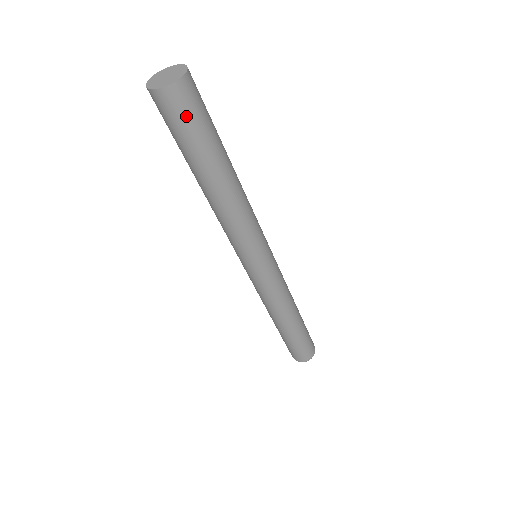
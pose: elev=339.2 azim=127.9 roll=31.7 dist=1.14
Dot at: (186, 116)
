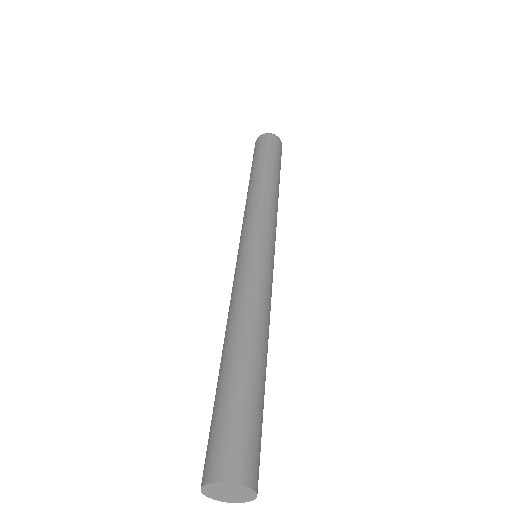
Dot at: occluded
